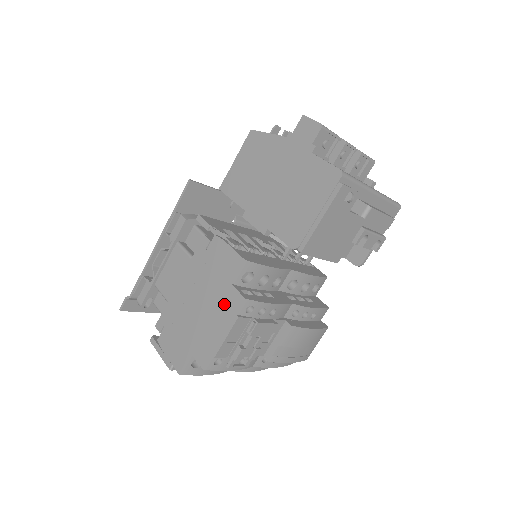
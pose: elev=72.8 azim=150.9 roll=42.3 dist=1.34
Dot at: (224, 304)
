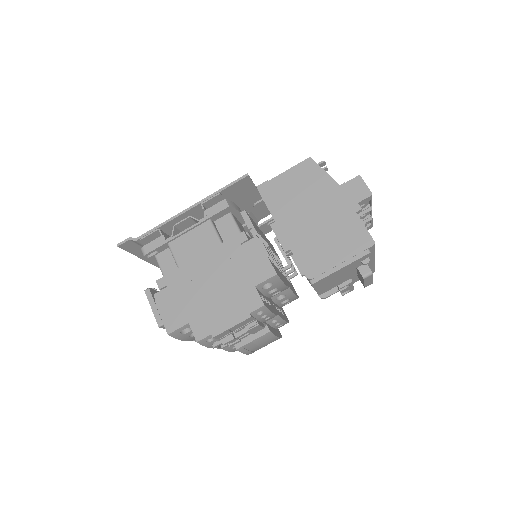
Dot at: (241, 299)
